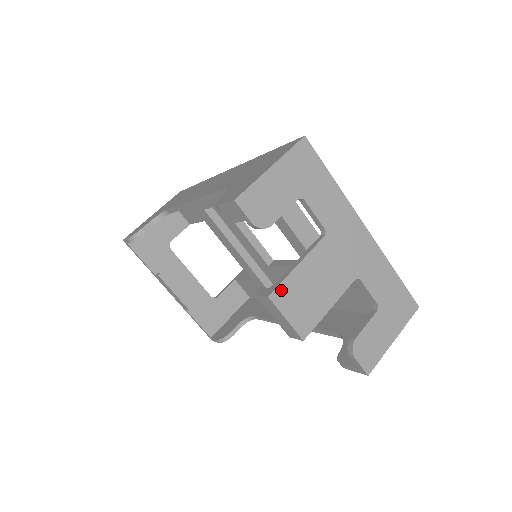
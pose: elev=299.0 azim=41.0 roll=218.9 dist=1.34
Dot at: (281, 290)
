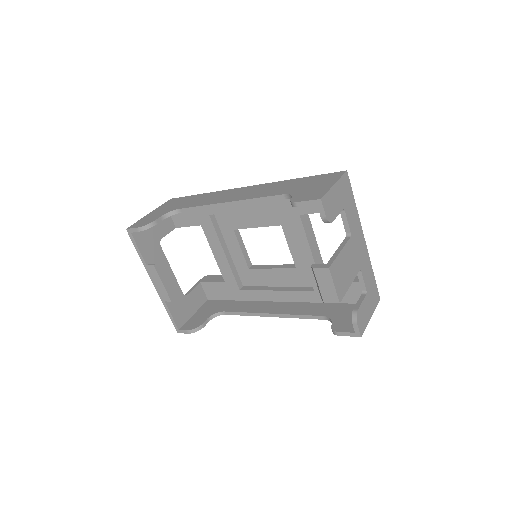
Dot at: (334, 266)
